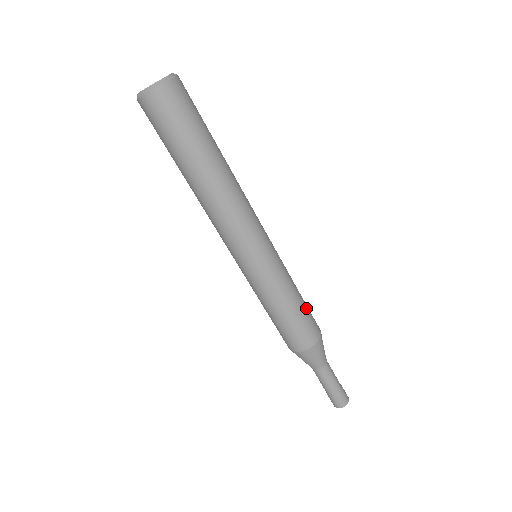
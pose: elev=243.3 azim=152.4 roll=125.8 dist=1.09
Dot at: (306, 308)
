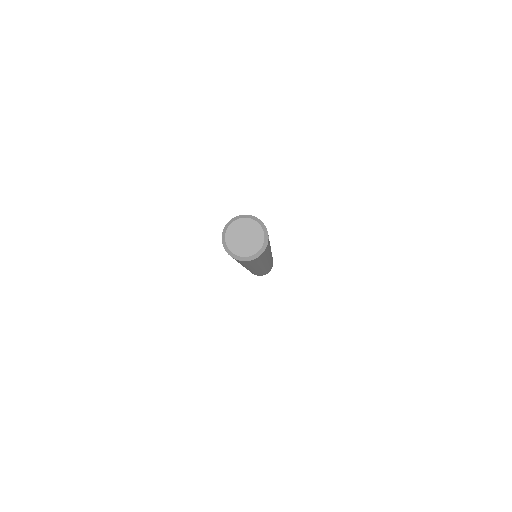
Dot at: occluded
